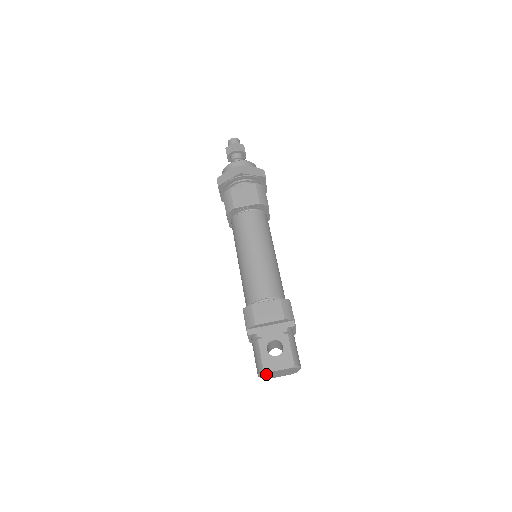
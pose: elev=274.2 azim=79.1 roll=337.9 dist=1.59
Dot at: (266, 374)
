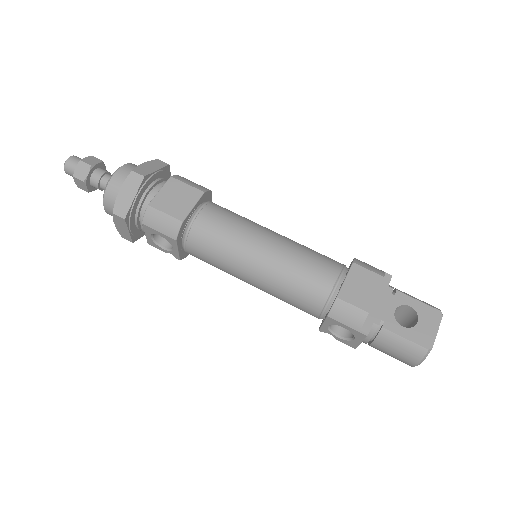
Dot at: (427, 352)
